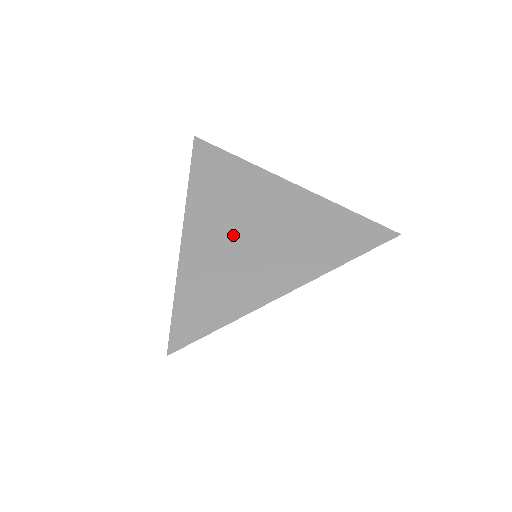
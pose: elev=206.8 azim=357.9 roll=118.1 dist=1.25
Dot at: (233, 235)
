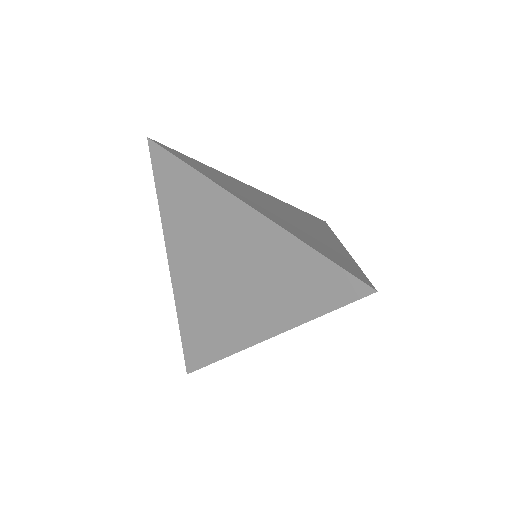
Dot at: (207, 273)
